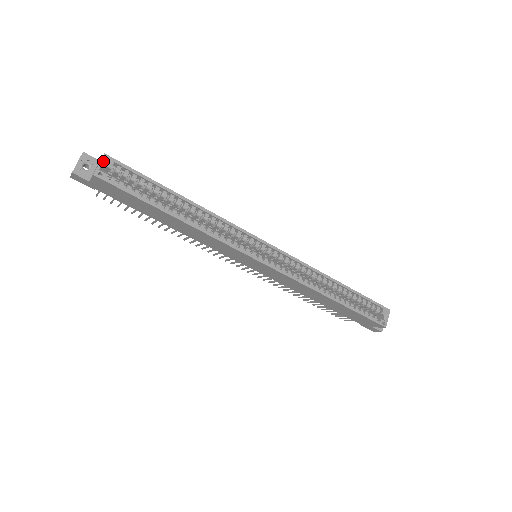
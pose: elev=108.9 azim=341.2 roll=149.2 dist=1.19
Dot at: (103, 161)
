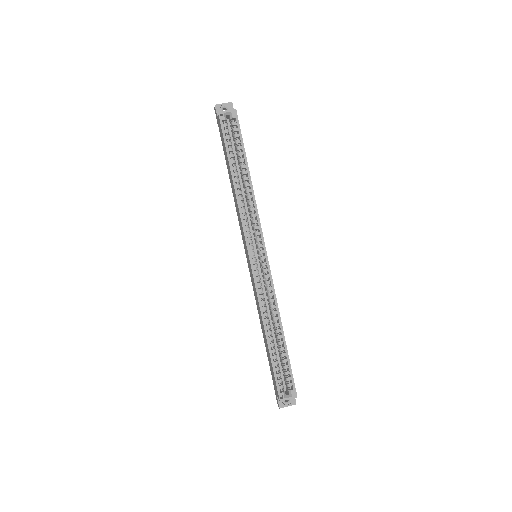
Dot at: (231, 111)
